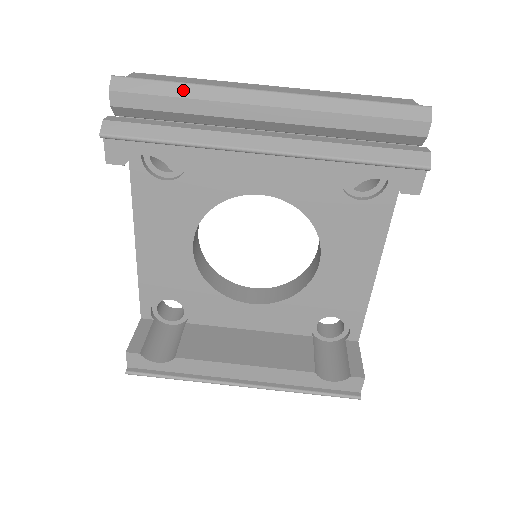
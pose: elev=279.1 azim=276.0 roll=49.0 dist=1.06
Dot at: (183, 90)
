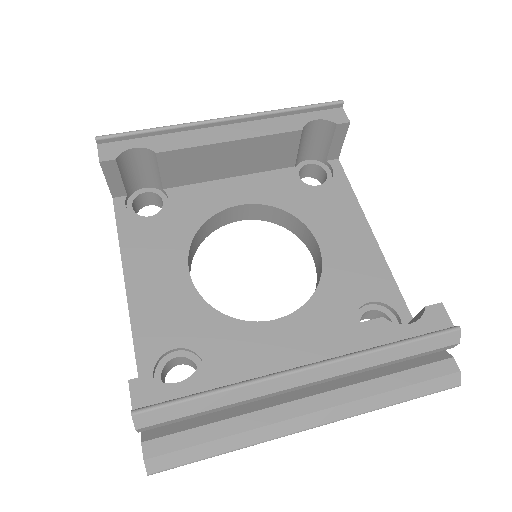
Dot at: occluded
